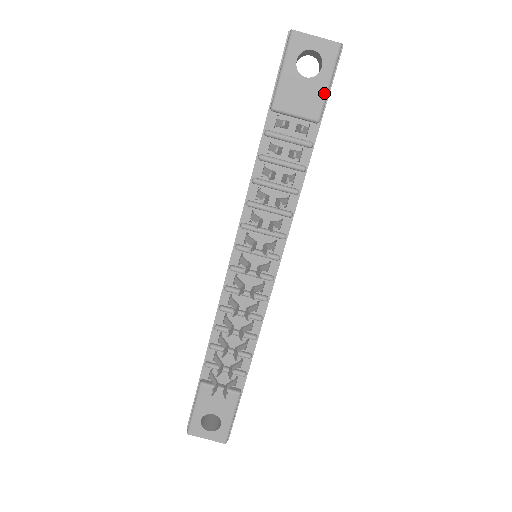
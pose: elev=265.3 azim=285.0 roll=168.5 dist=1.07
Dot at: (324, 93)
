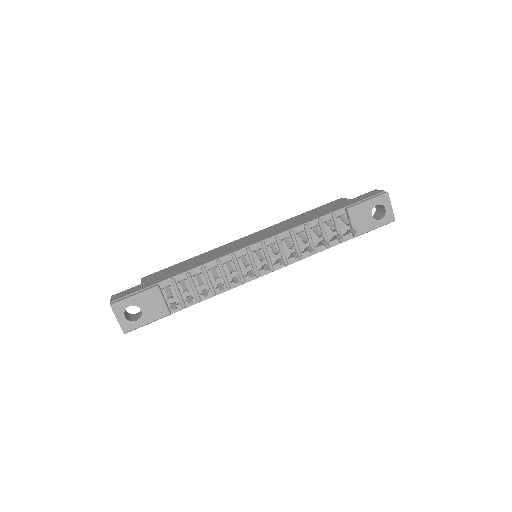
Dot at: (370, 229)
